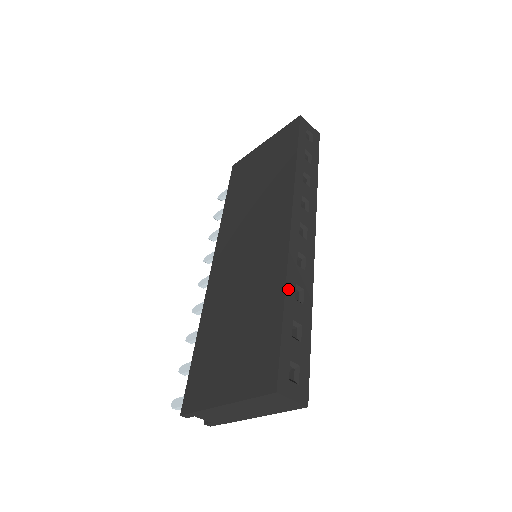
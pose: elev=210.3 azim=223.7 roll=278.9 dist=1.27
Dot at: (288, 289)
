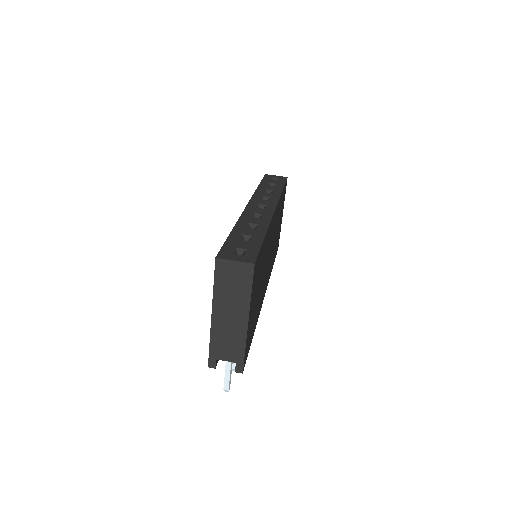
Dot at: (238, 225)
